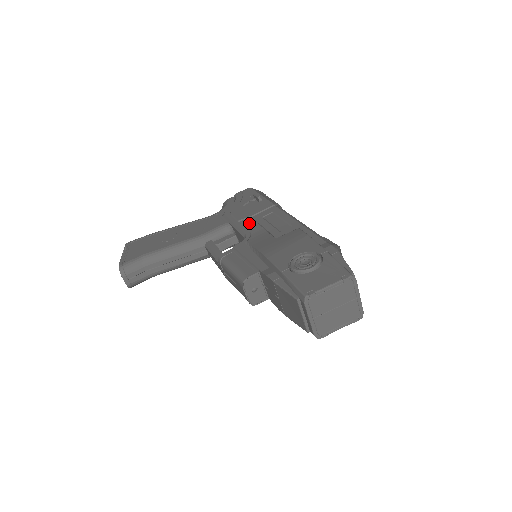
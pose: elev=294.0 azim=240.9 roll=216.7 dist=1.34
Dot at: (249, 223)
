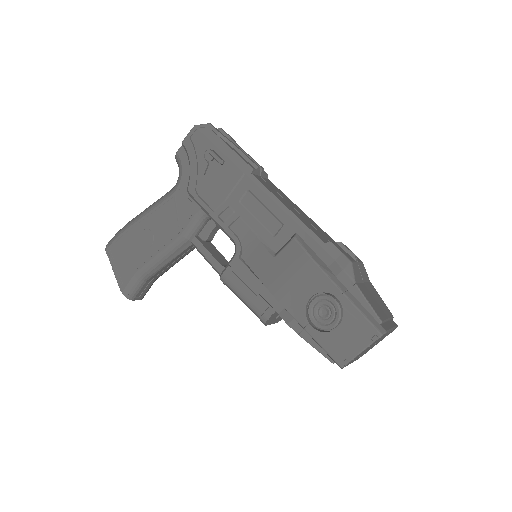
Dot at: (228, 217)
